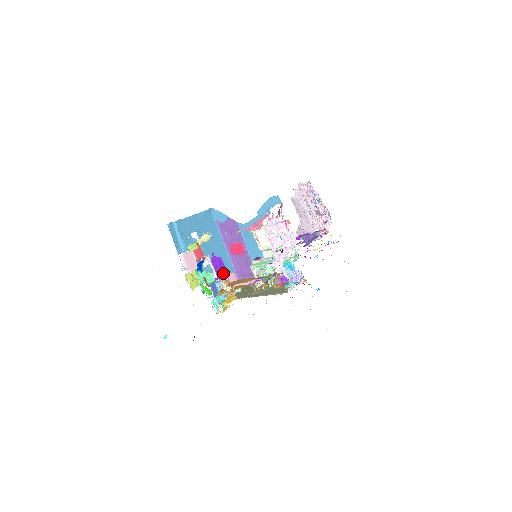
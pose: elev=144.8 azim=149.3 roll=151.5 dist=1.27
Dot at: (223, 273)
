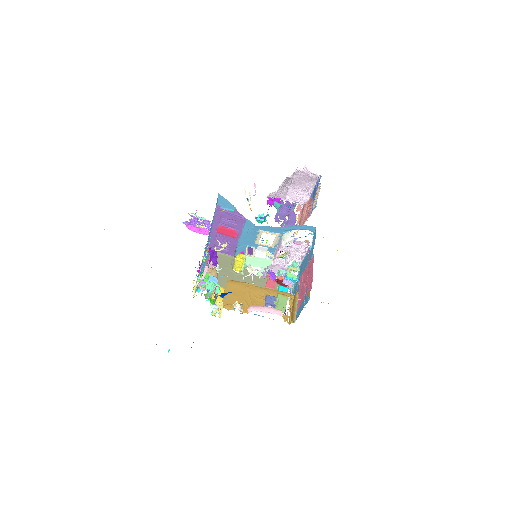
Dot at: (213, 263)
